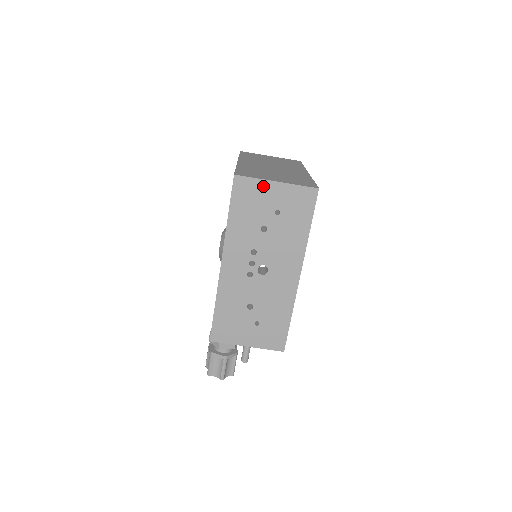
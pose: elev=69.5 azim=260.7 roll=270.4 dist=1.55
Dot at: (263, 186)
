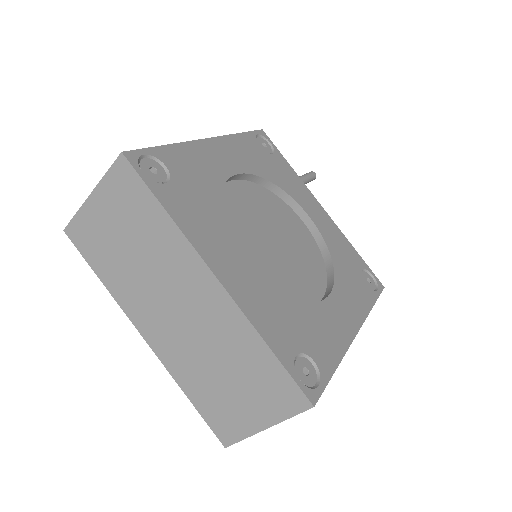
Dot at: occluded
